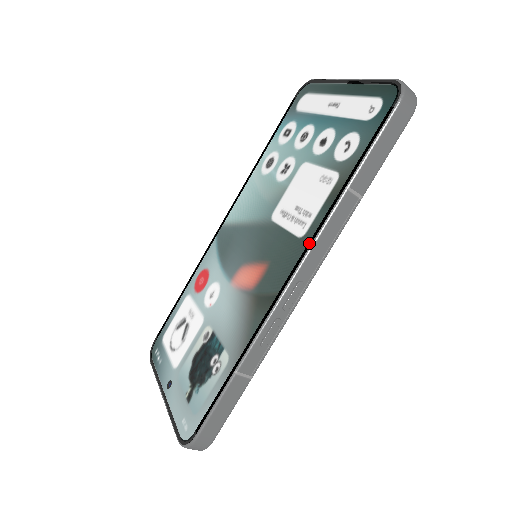
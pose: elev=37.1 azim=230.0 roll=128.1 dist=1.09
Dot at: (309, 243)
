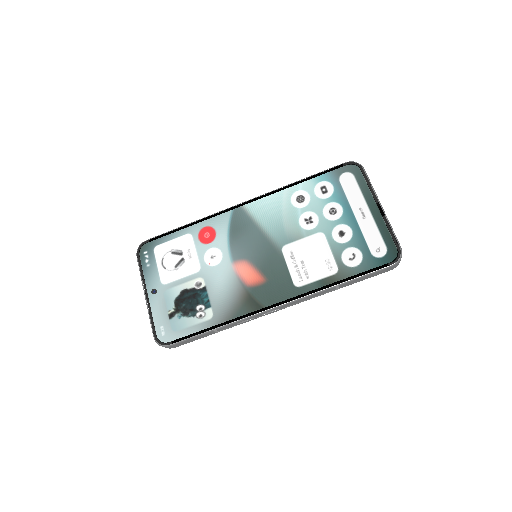
Dot at: (299, 296)
